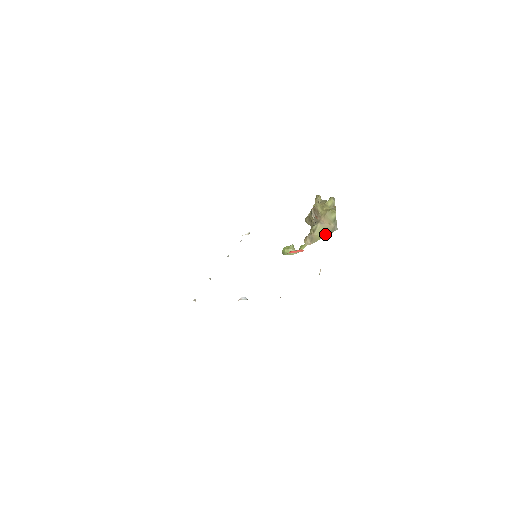
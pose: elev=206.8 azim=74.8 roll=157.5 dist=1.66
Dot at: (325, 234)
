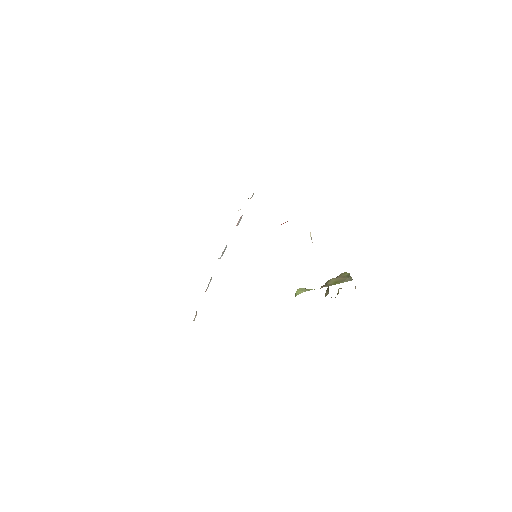
Dot at: (339, 282)
